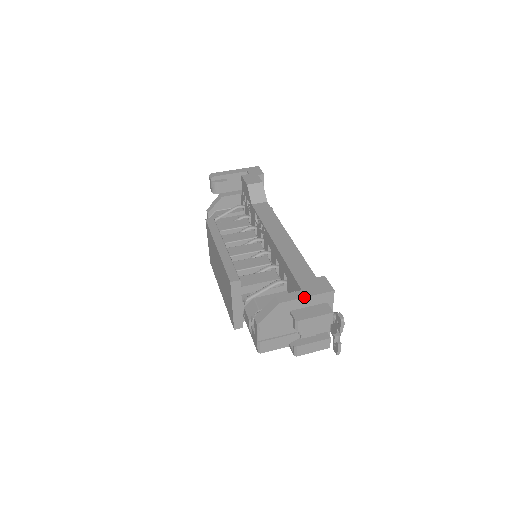
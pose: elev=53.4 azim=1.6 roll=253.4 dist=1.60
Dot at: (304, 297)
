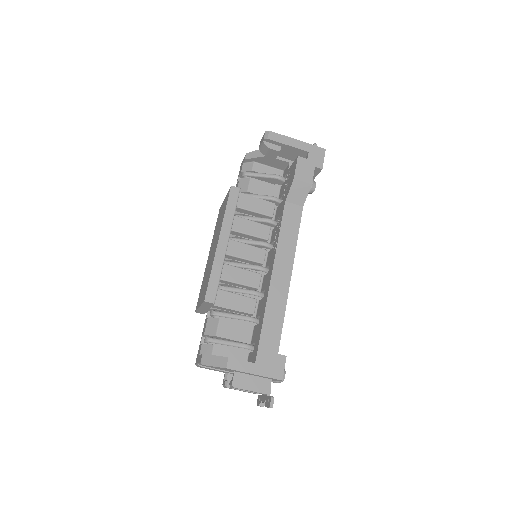
Dot at: (252, 373)
